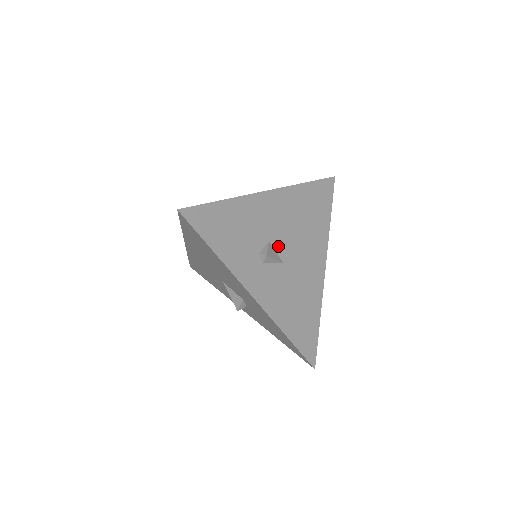
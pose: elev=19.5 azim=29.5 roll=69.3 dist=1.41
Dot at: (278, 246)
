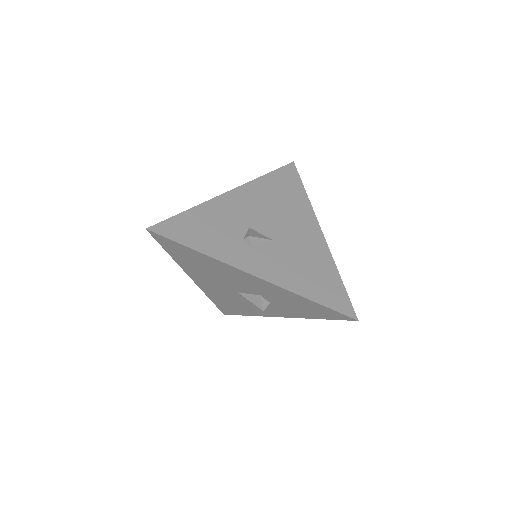
Dot at: (261, 229)
